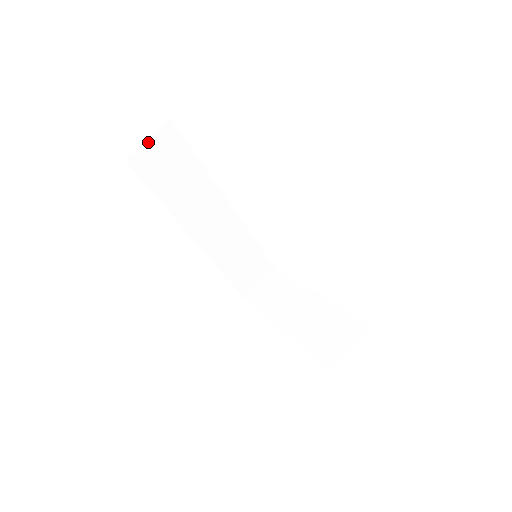
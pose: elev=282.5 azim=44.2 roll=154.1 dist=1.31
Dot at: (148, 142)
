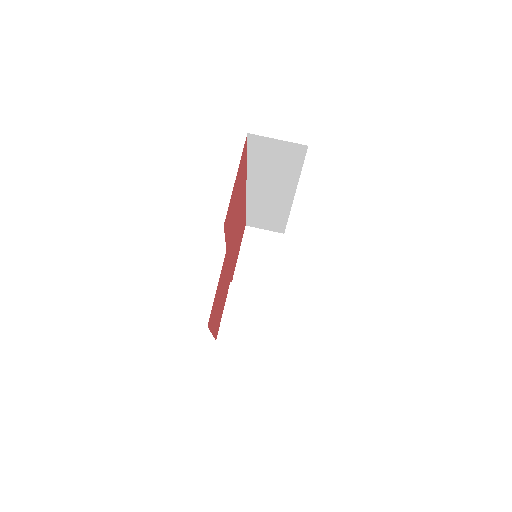
Dot at: (276, 140)
